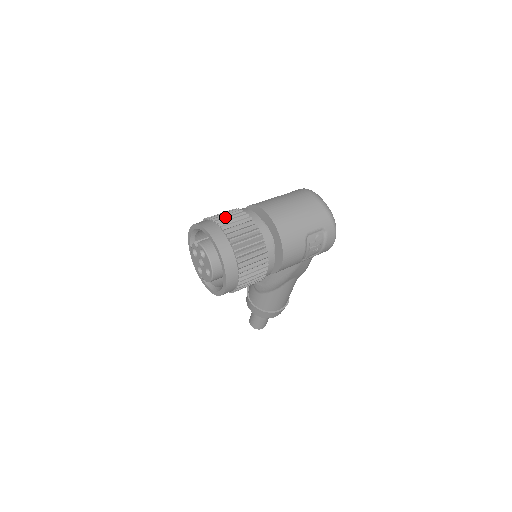
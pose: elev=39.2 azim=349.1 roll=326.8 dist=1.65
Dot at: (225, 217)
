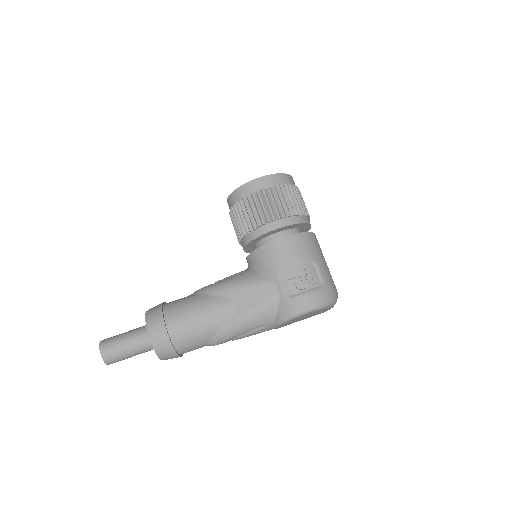
Dot at: occluded
